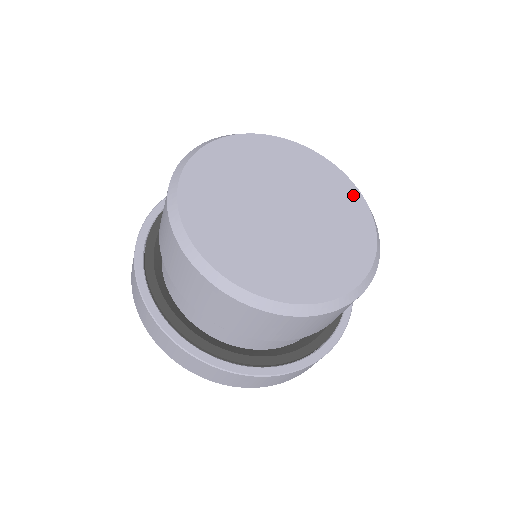
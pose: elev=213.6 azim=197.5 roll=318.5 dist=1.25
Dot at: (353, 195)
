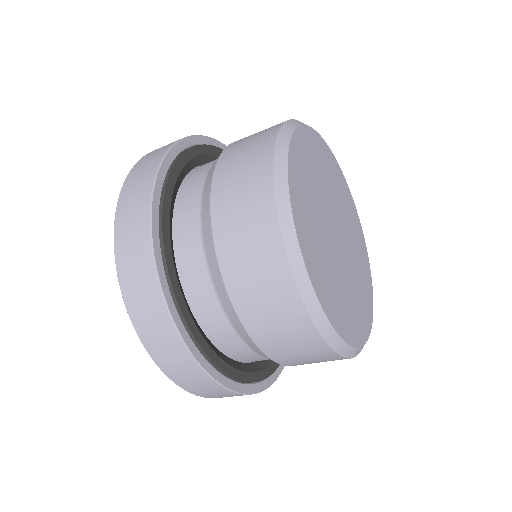
Dot at: (368, 268)
